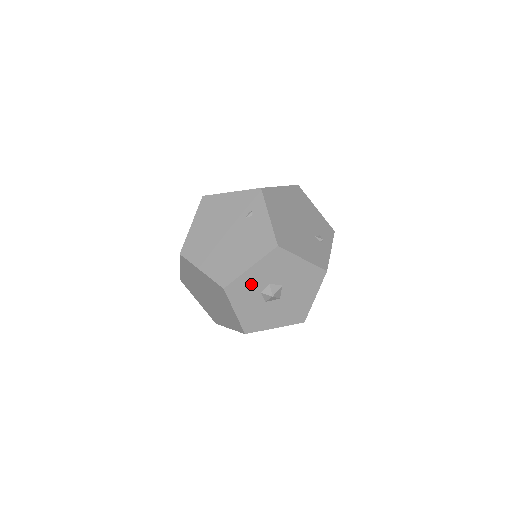
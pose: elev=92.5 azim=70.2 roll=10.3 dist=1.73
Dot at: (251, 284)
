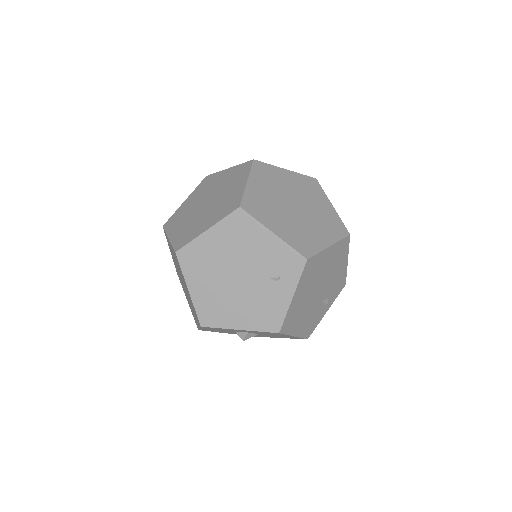
Dot at: (230, 330)
